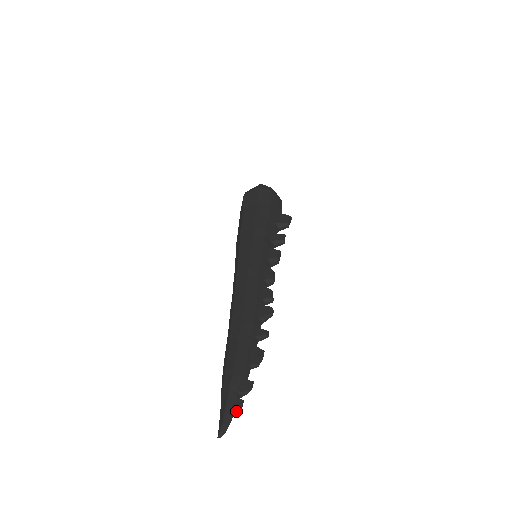
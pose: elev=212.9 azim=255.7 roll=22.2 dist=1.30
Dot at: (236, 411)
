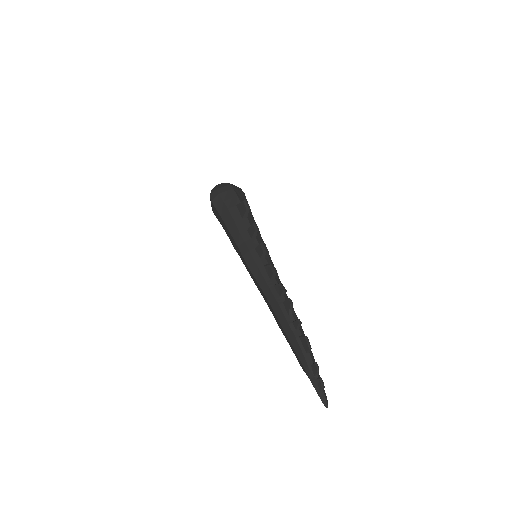
Dot at: (321, 388)
